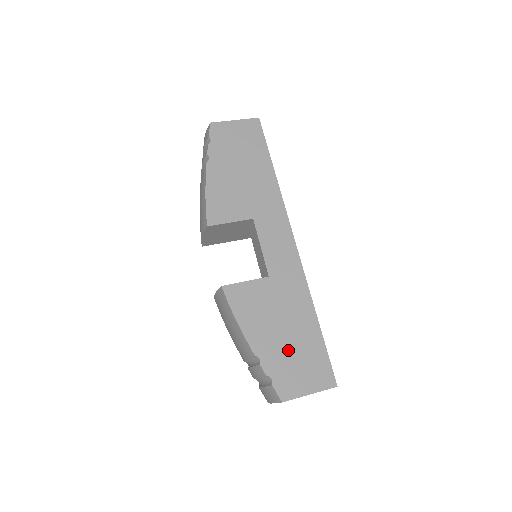
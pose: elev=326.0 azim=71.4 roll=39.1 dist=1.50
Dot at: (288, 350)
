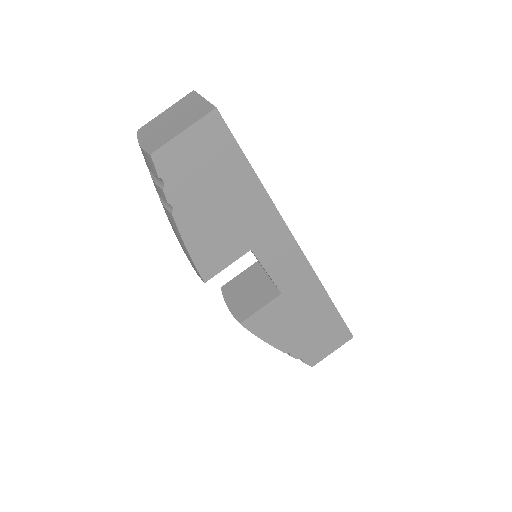
Dot at: (311, 336)
